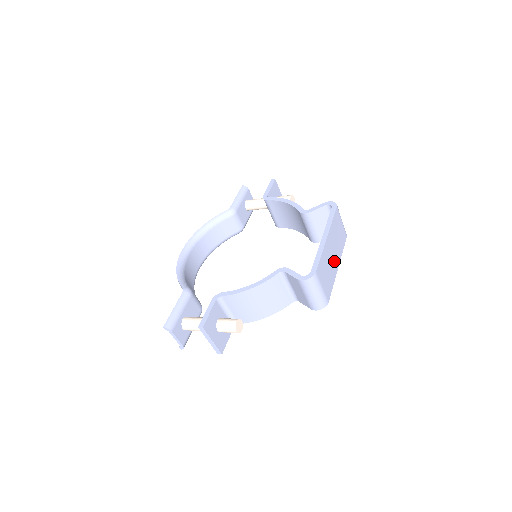
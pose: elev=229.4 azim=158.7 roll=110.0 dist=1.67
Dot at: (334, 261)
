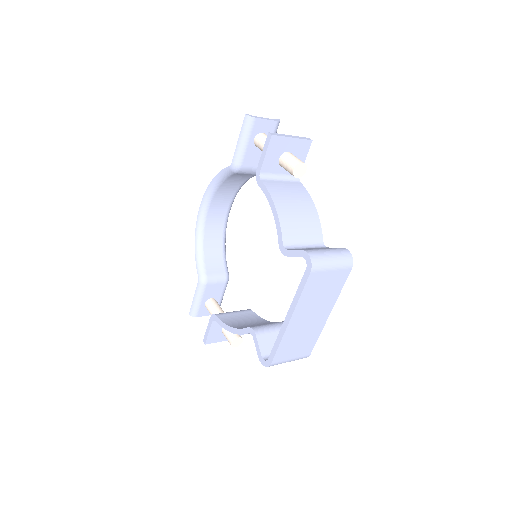
Dot at: (316, 319)
